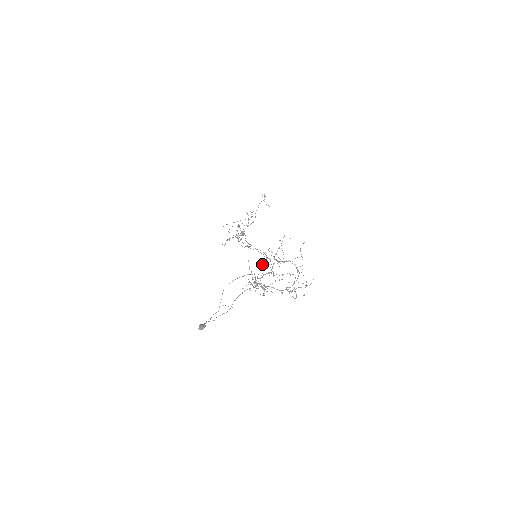
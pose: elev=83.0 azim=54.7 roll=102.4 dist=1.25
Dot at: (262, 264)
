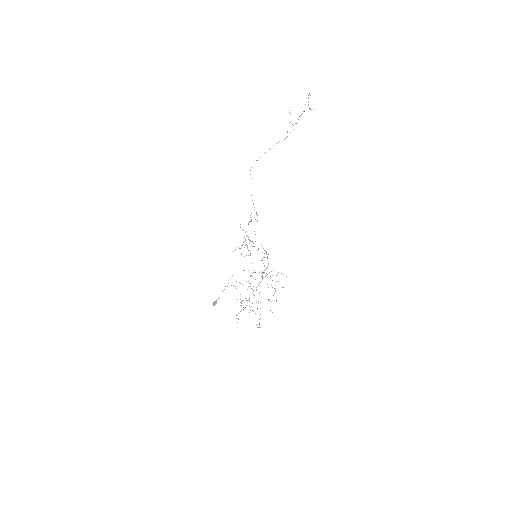
Dot at: occluded
